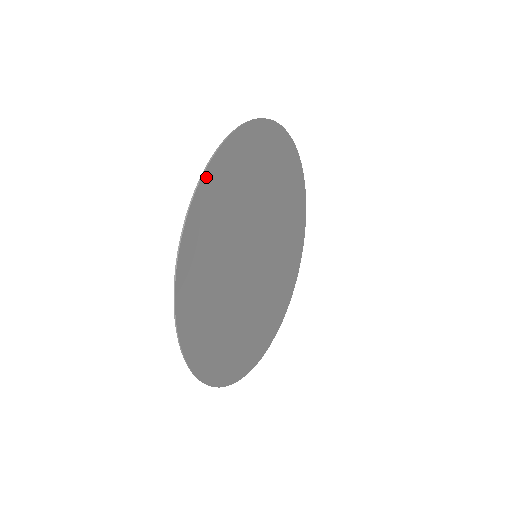
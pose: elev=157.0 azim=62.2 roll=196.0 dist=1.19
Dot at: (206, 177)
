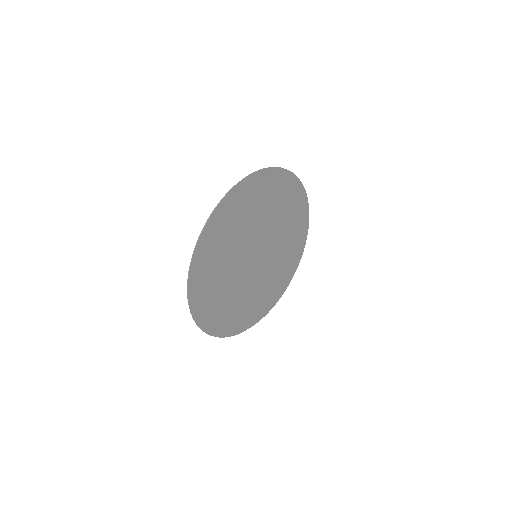
Dot at: (242, 184)
